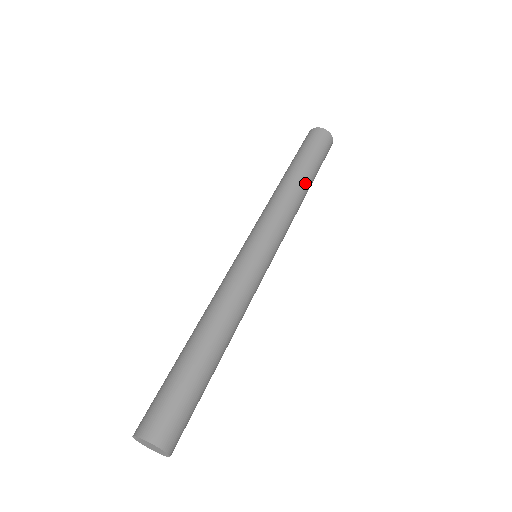
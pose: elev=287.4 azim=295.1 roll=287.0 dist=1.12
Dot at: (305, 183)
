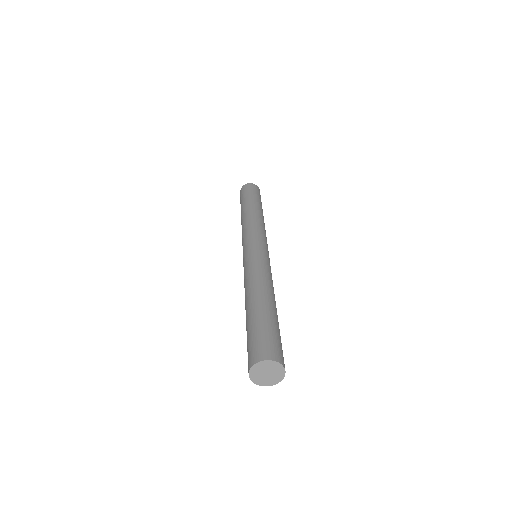
Dot at: (259, 209)
